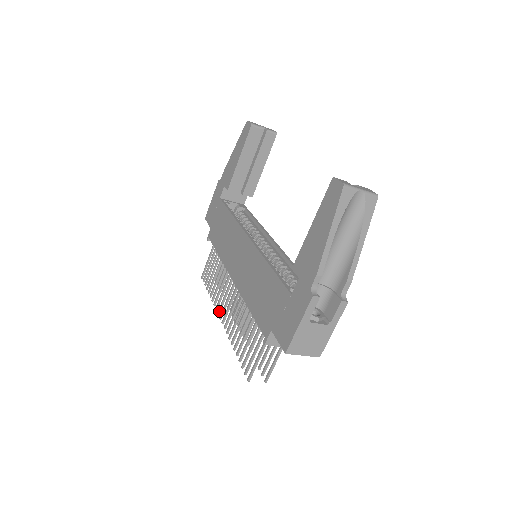
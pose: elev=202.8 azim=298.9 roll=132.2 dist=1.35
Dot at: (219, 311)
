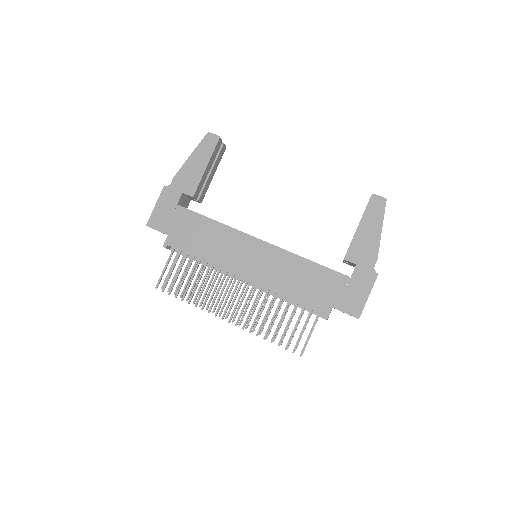
Dot at: (217, 313)
